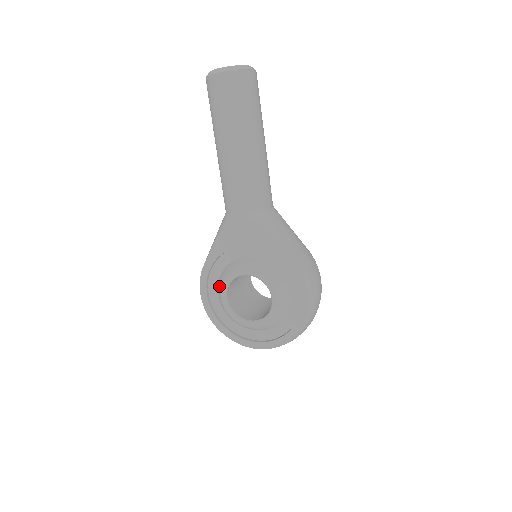
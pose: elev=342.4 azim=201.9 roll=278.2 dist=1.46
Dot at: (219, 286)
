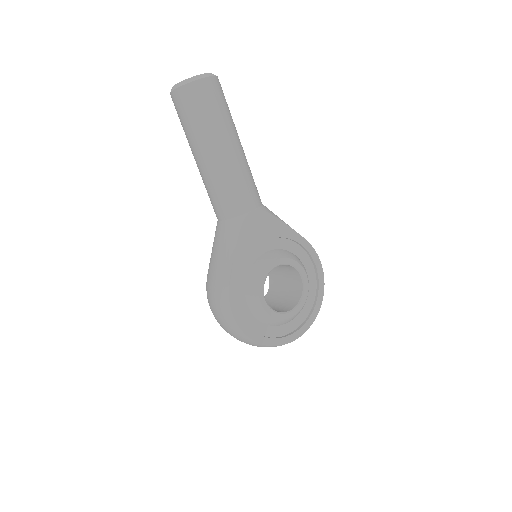
Dot at: (253, 293)
